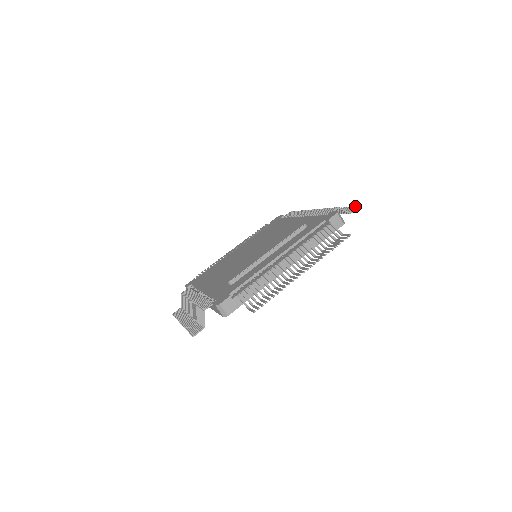
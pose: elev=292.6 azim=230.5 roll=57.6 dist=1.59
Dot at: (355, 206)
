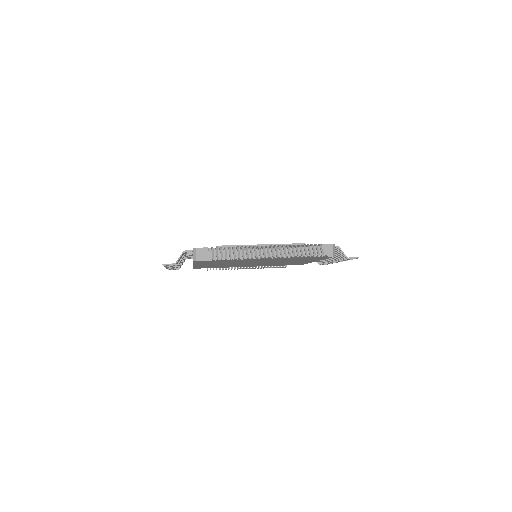
Dot at: (356, 257)
